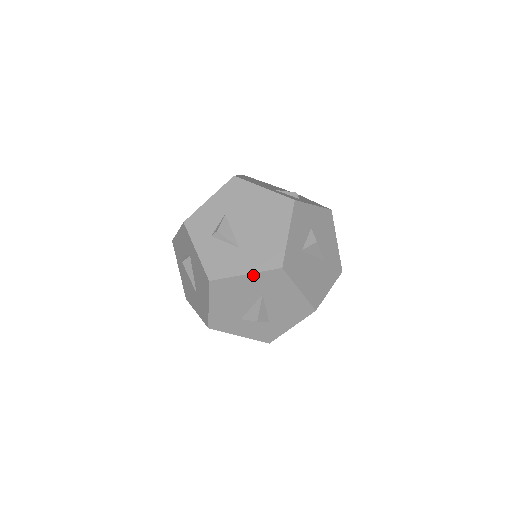
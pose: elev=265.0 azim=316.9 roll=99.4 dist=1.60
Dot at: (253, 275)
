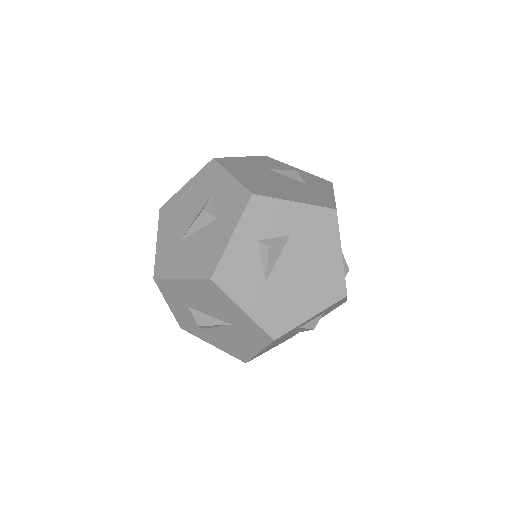
Dot at: (248, 317)
